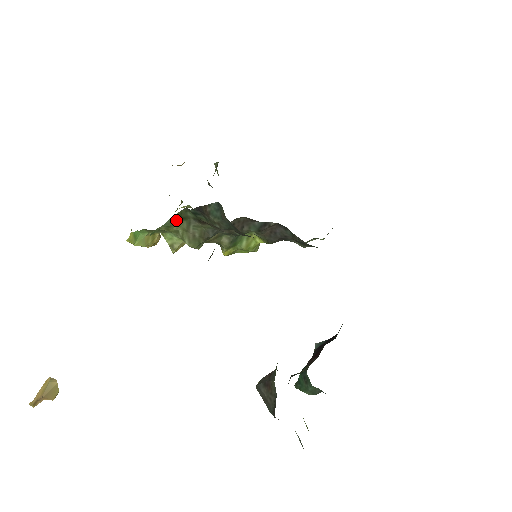
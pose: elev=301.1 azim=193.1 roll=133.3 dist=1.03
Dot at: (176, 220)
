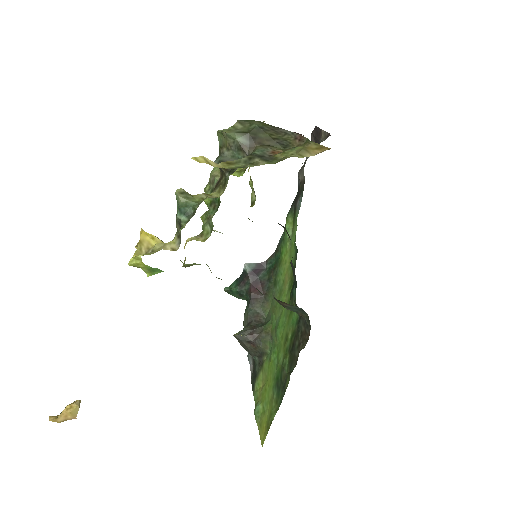
Dot at: occluded
